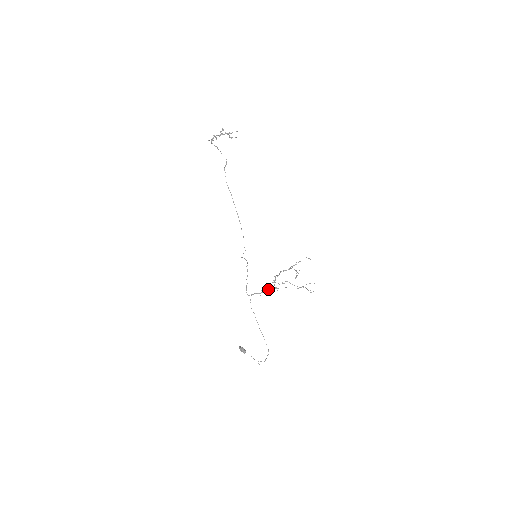
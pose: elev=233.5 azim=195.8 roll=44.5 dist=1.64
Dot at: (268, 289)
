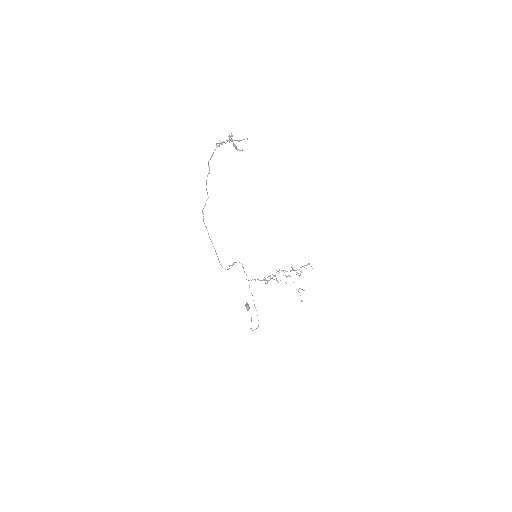
Dot at: (267, 281)
